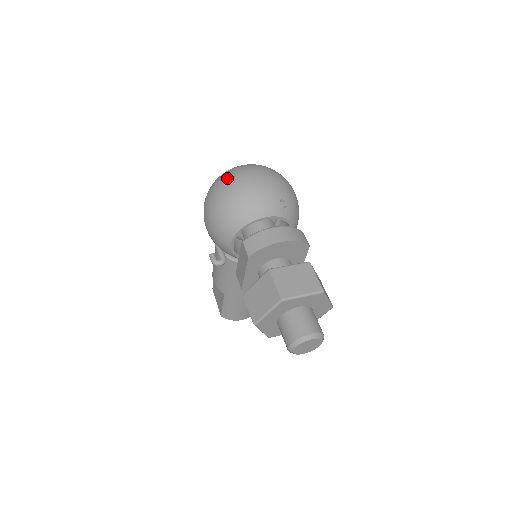
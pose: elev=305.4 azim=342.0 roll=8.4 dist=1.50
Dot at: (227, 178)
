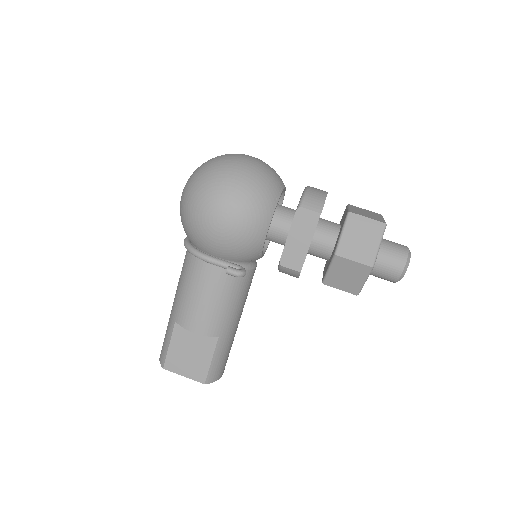
Dot at: (226, 164)
